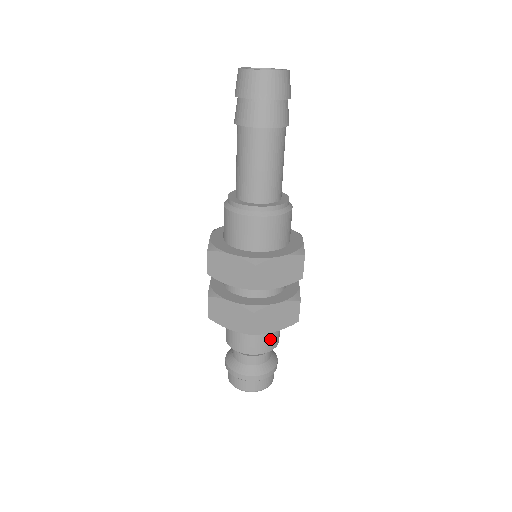
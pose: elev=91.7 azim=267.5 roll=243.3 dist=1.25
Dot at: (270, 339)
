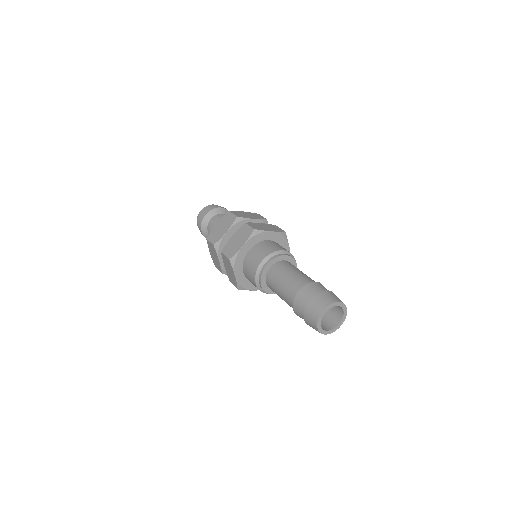
Dot at: occluded
